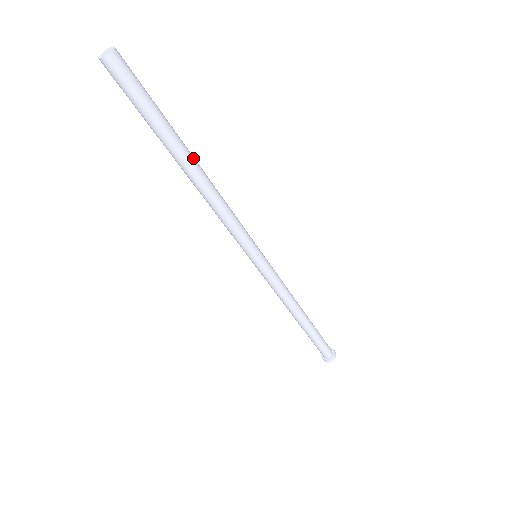
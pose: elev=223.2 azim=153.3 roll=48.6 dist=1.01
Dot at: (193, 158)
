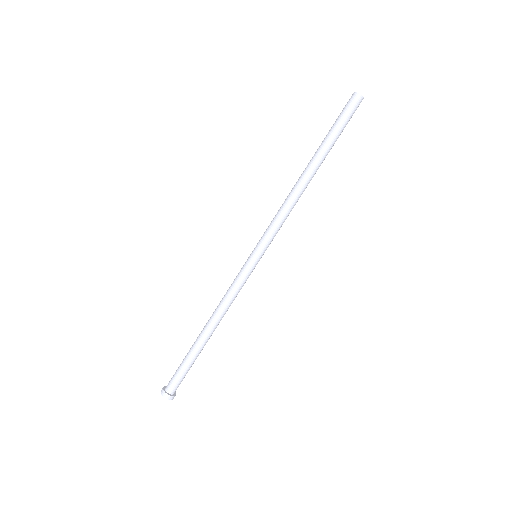
Dot at: occluded
